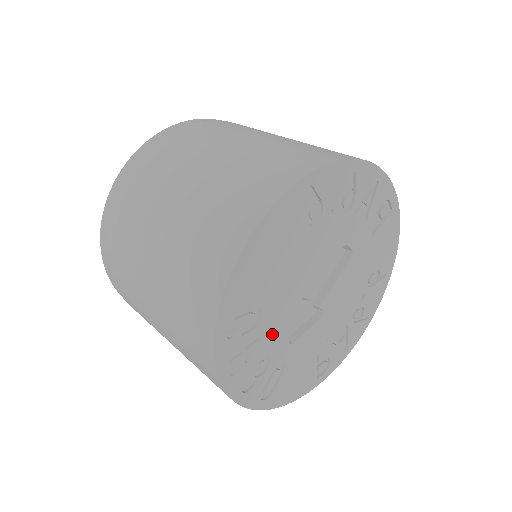
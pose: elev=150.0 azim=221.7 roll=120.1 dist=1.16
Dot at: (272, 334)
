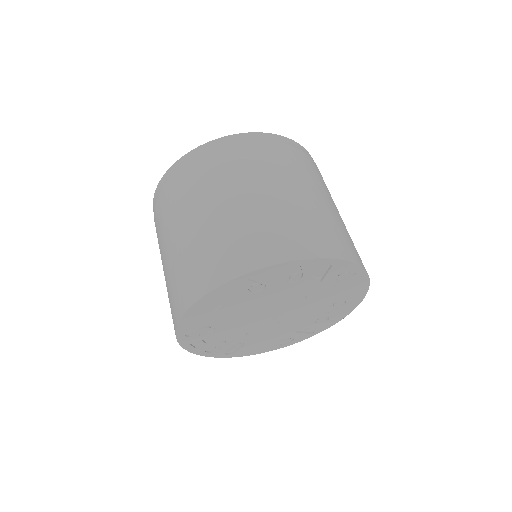
Dot at: (228, 333)
